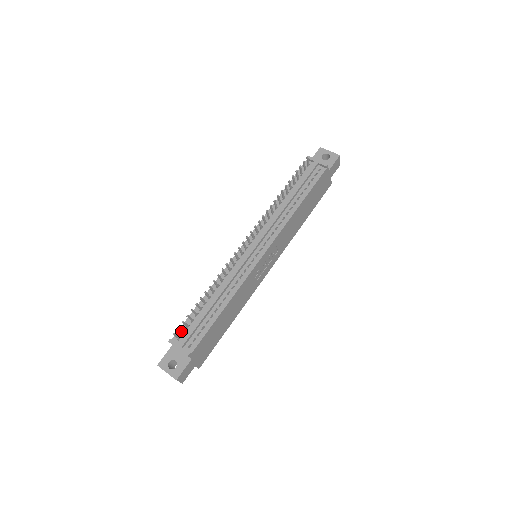
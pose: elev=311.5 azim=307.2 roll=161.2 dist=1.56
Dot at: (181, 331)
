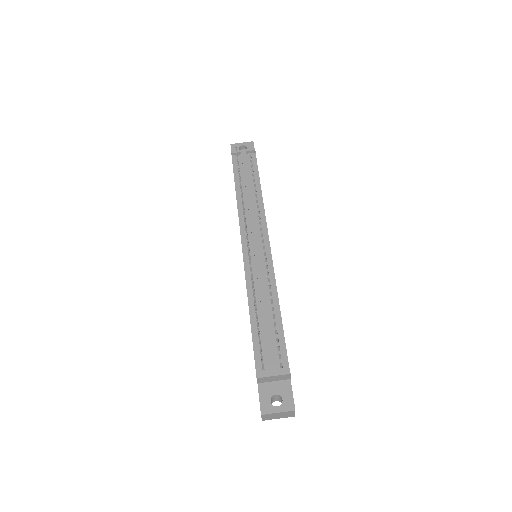
Dot at: (262, 357)
